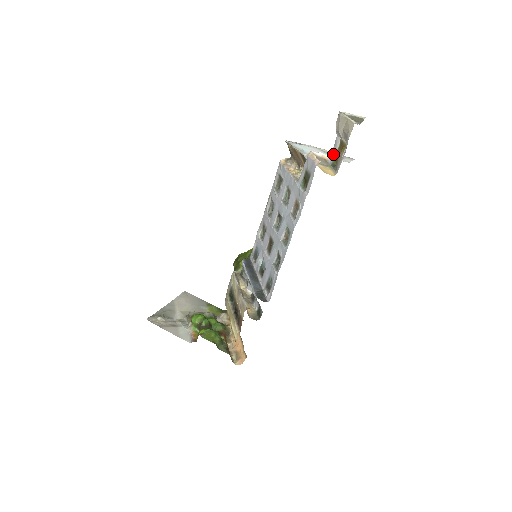
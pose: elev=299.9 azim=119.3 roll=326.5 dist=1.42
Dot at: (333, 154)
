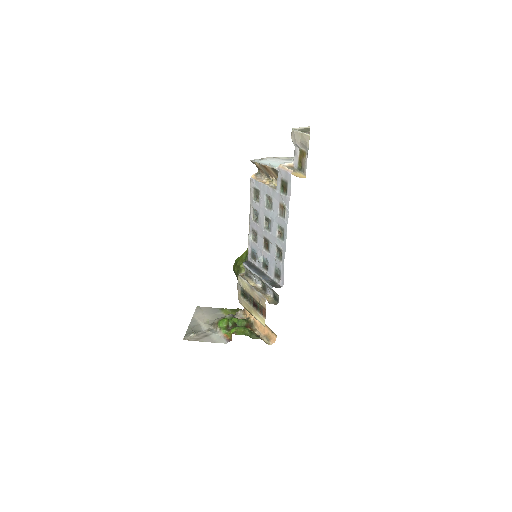
Dot at: (296, 161)
